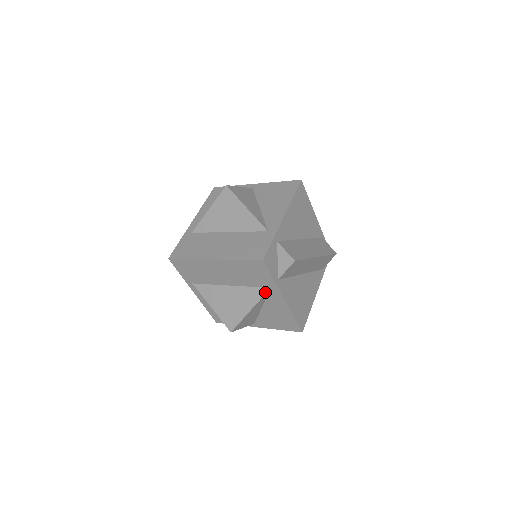
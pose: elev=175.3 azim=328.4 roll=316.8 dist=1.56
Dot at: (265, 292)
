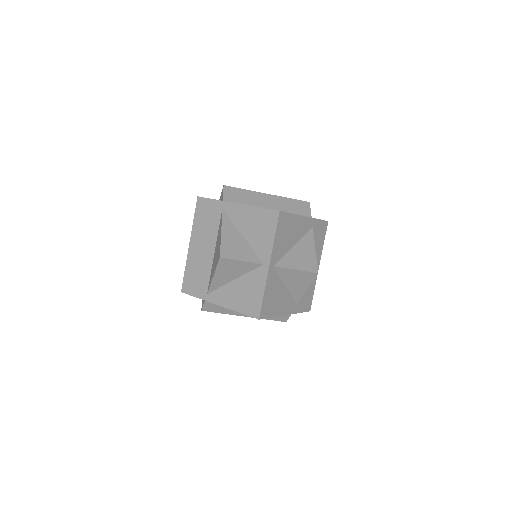
Dot at: (222, 214)
